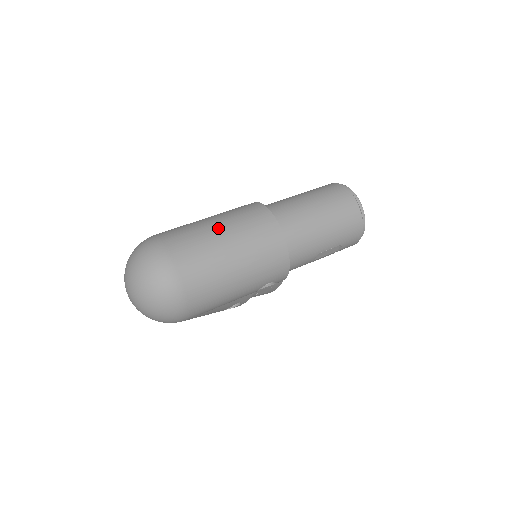
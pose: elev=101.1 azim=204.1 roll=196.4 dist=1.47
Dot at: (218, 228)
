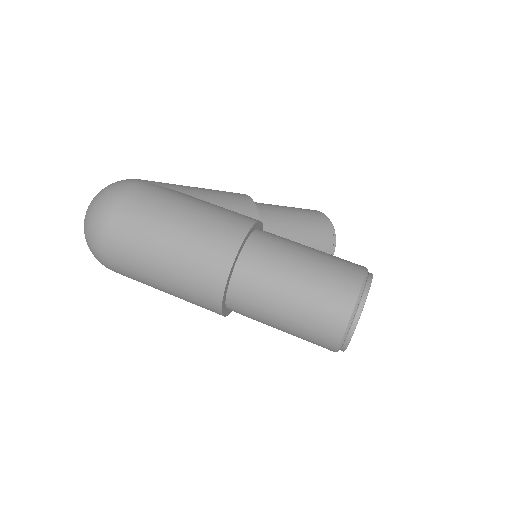
Dot at: (169, 236)
